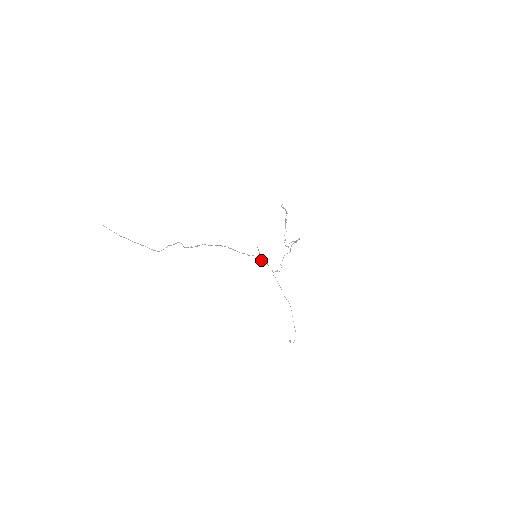
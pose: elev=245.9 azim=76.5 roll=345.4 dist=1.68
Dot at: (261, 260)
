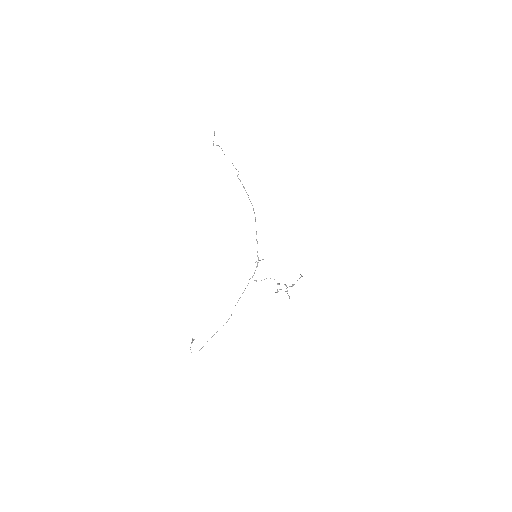
Dot at: occluded
